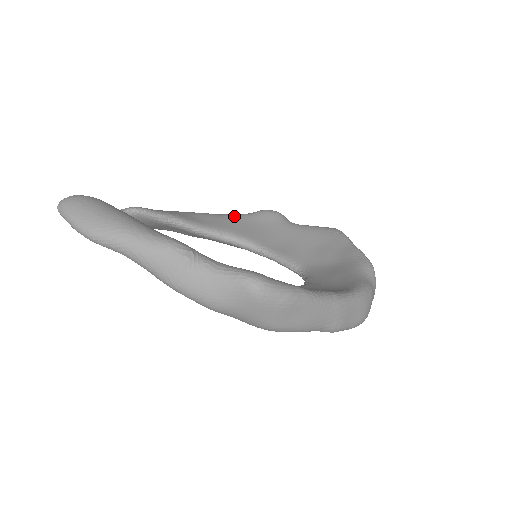
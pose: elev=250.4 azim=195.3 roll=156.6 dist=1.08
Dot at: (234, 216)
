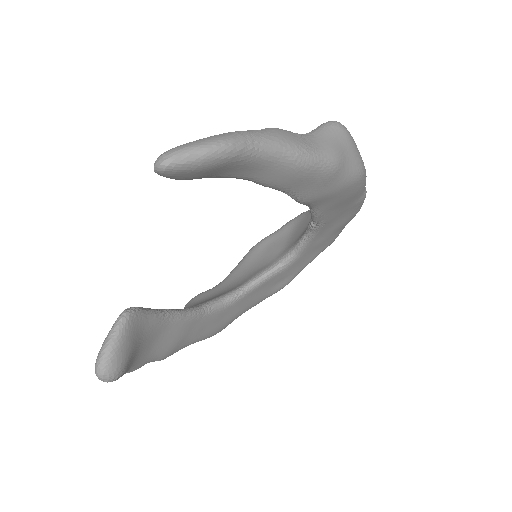
Dot at: occluded
